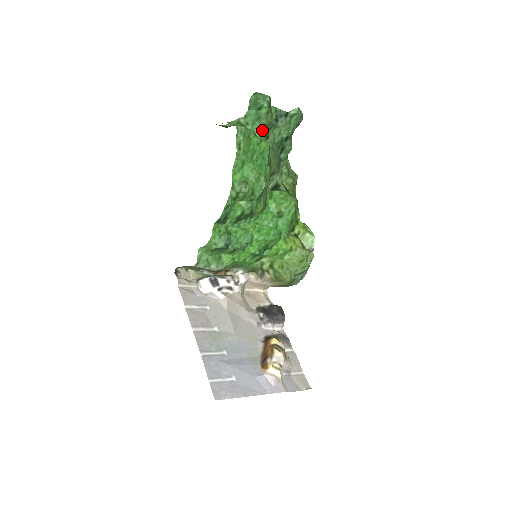
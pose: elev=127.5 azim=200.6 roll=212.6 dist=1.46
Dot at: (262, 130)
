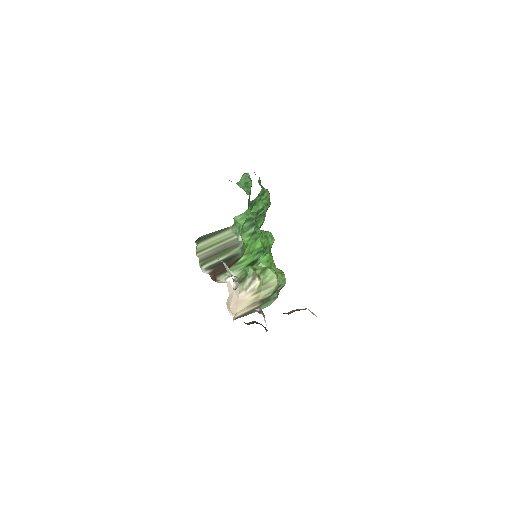
Dot at: occluded
